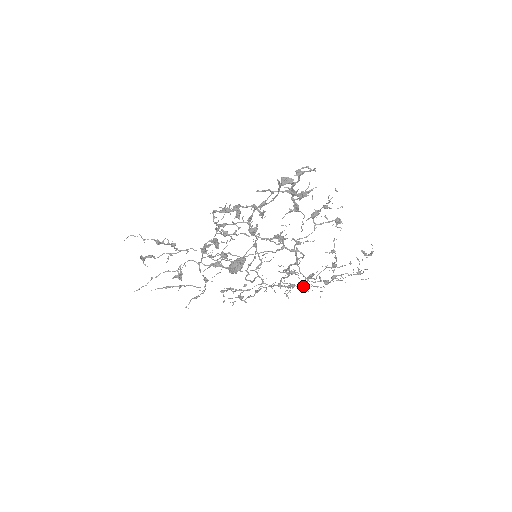
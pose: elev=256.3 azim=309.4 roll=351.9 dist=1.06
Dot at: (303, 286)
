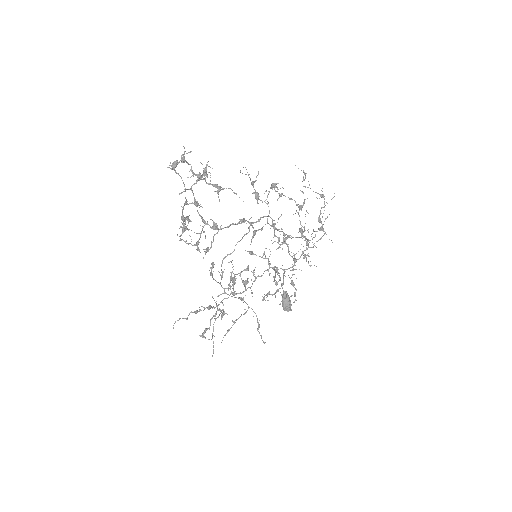
Dot at: (308, 244)
